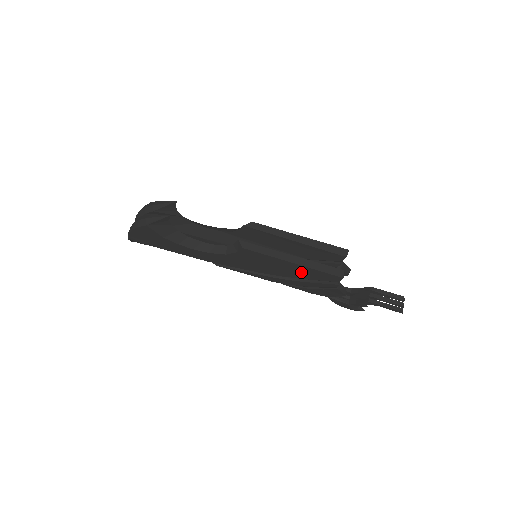
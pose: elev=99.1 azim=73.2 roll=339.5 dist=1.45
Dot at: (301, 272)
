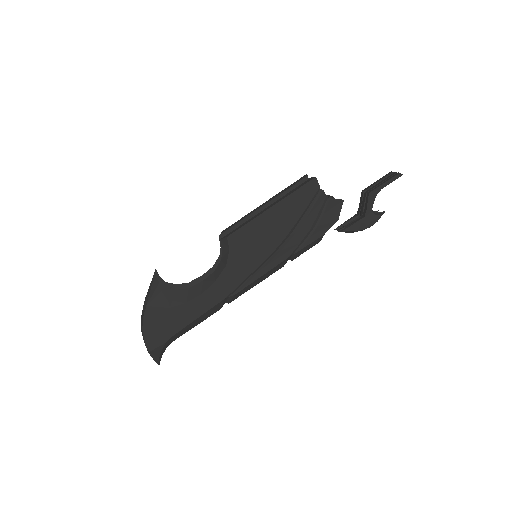
Dot at: (288, 212)
